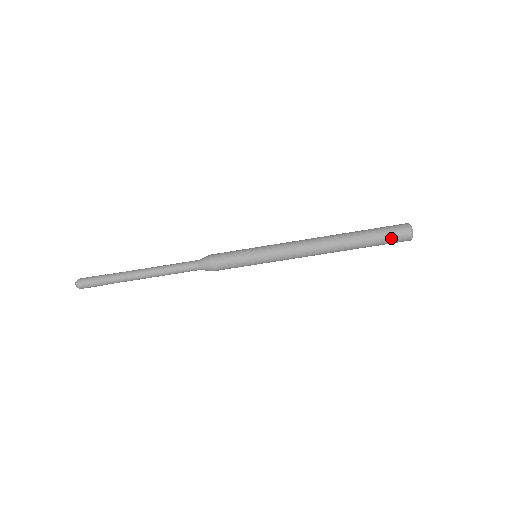
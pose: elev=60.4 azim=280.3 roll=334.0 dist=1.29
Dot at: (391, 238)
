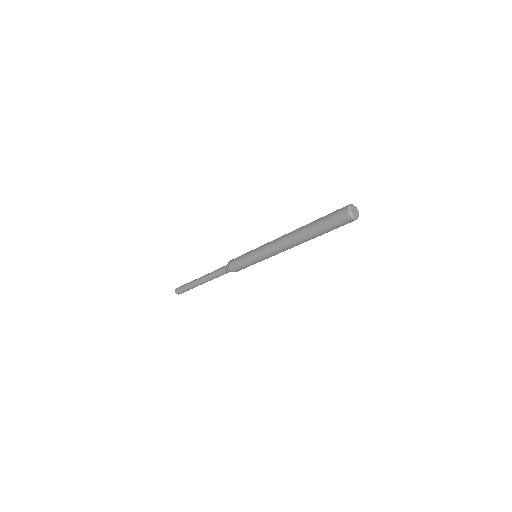
Dot at: occluded
